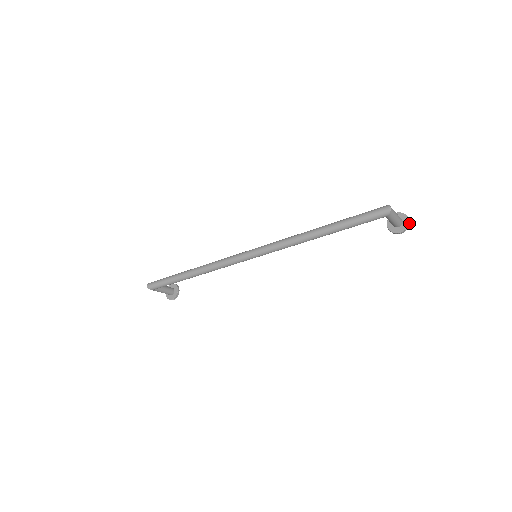
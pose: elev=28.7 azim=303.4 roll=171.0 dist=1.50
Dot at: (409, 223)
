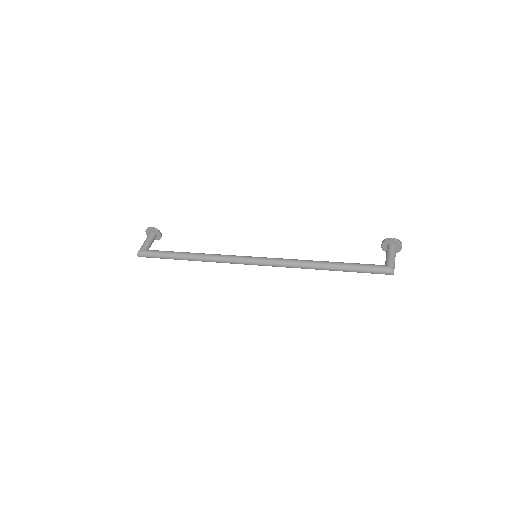
Dot at: (401, 248)
